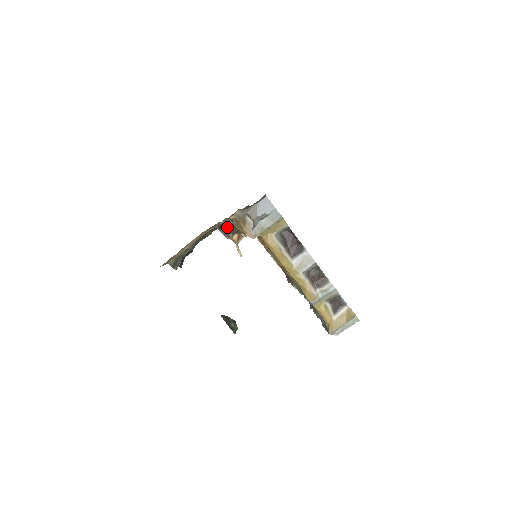
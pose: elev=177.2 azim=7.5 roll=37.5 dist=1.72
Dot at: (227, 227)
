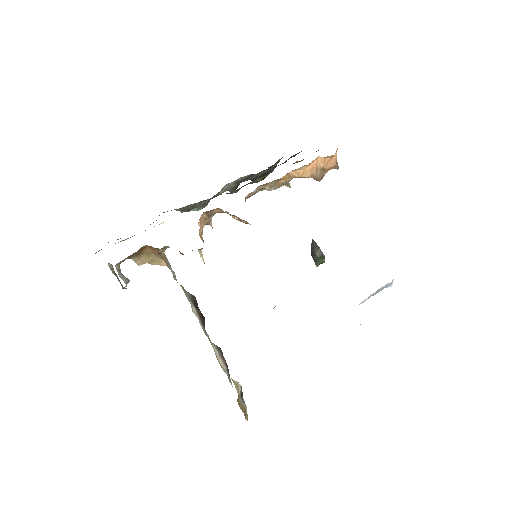
Dot at: occluded
